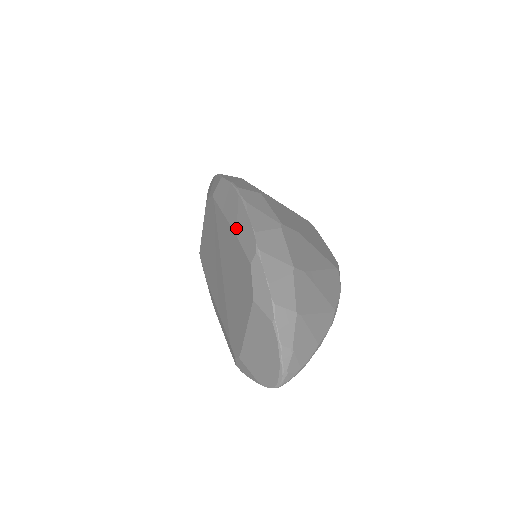
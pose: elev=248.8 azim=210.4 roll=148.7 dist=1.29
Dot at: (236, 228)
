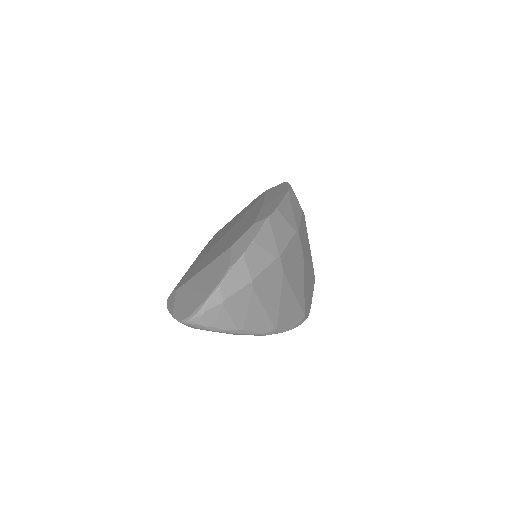
Dot at: (265, 205)
